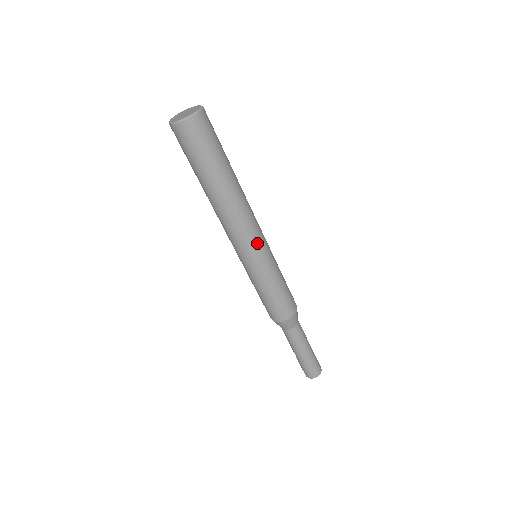
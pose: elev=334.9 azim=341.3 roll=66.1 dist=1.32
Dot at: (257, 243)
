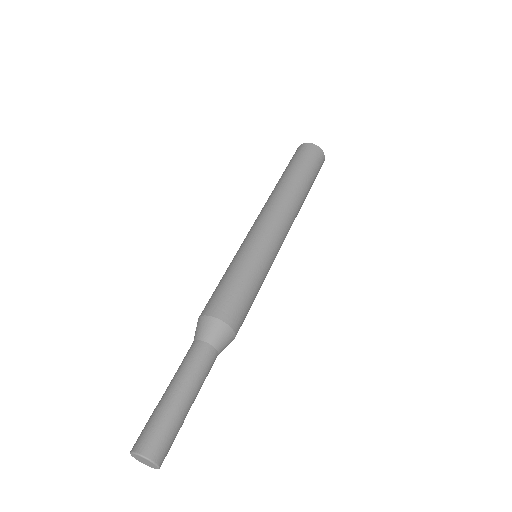
Dot at: (275, 233)
